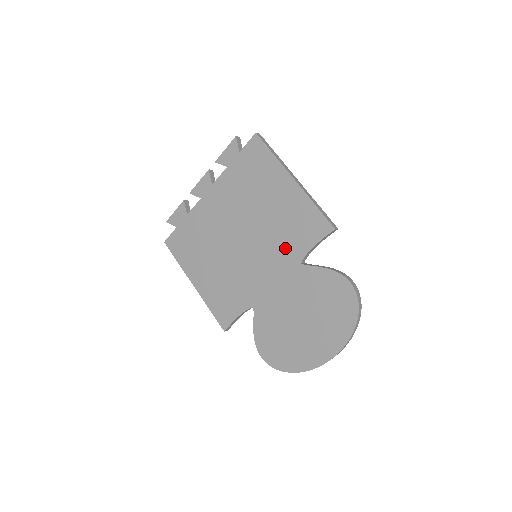
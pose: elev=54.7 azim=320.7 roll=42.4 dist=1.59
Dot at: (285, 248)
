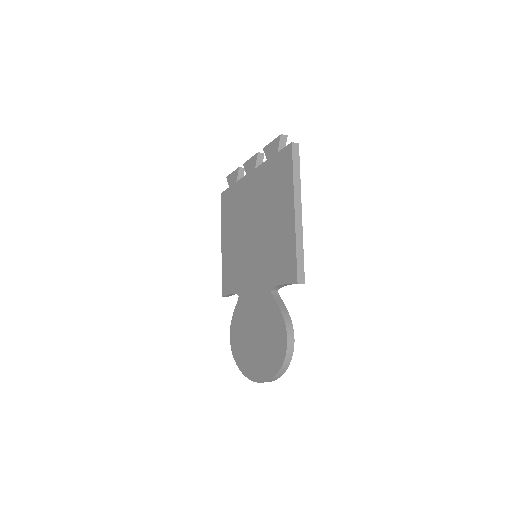
Dot at: (268, 268)
